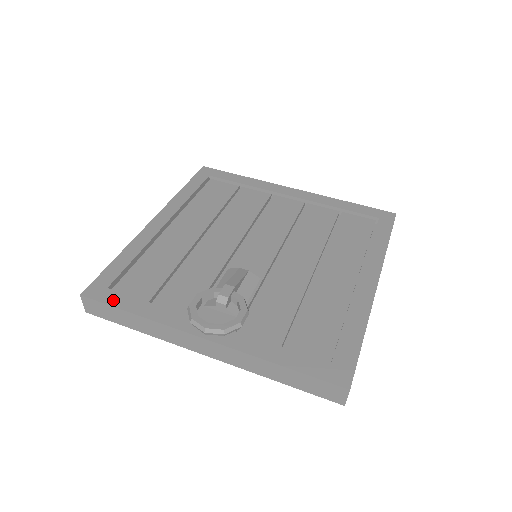
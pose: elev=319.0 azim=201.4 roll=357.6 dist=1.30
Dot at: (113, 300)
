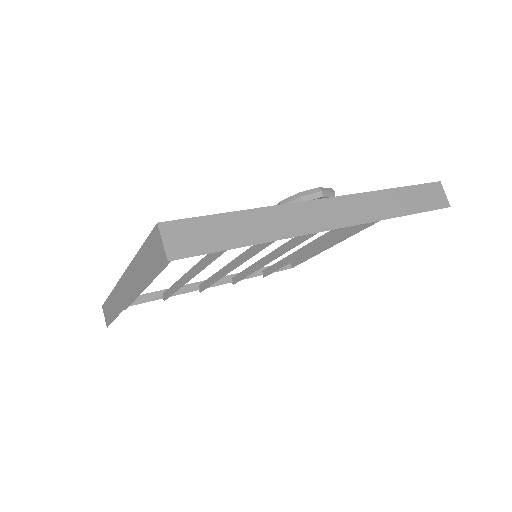
Dot at: occluded
